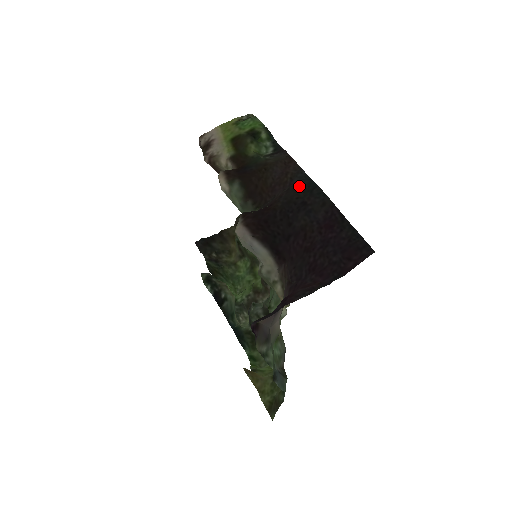
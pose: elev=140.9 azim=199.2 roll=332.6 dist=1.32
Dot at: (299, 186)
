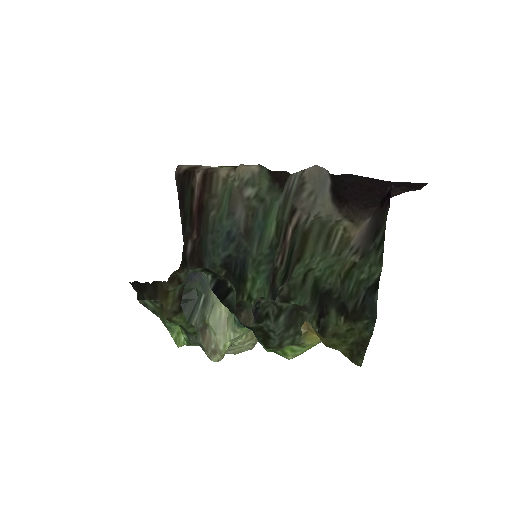
Dot at: occluded
